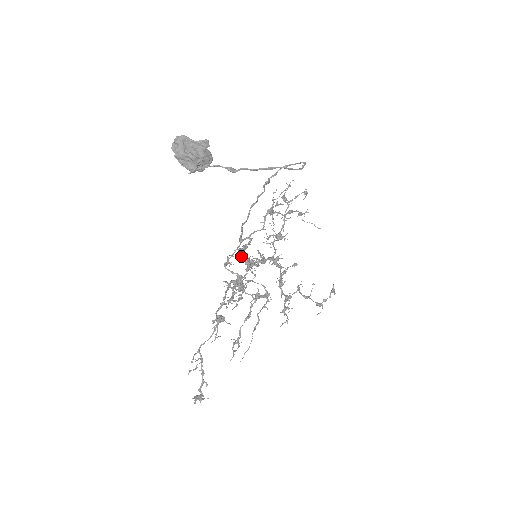
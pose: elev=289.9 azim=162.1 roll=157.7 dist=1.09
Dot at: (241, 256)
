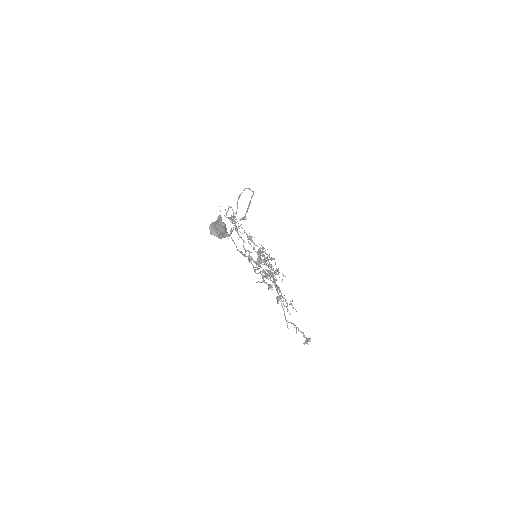
Dot at: (259, 260)
